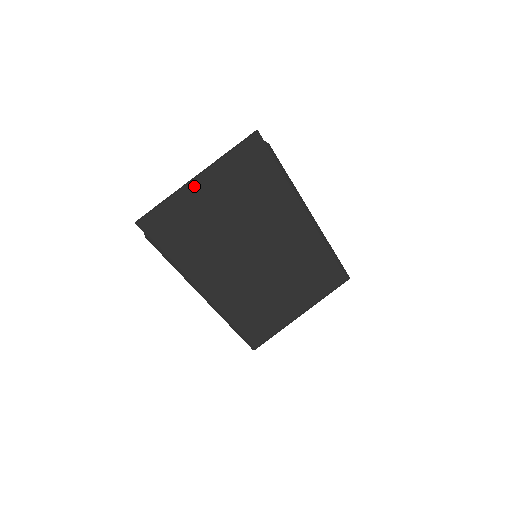
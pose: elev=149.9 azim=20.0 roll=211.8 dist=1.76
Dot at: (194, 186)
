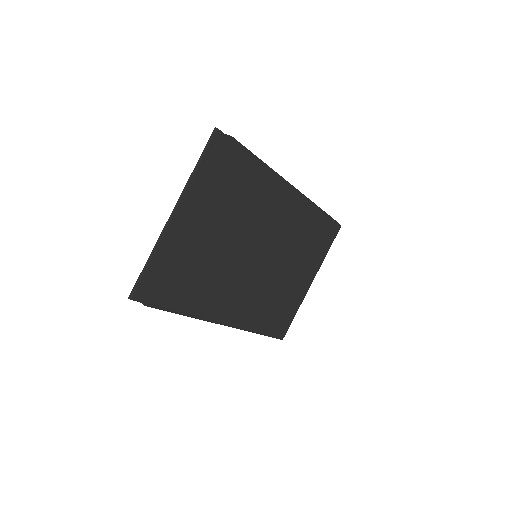
Dot at: (175, 225)
